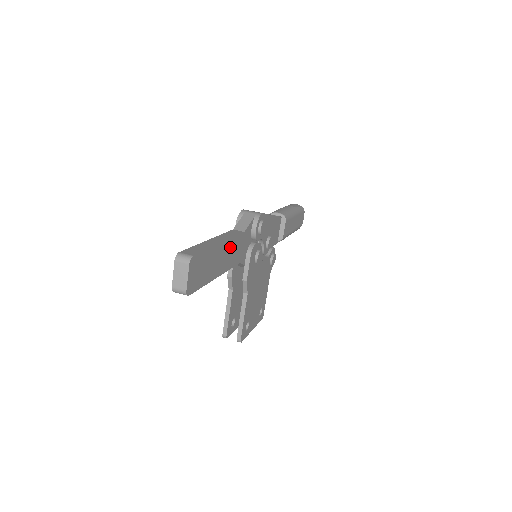
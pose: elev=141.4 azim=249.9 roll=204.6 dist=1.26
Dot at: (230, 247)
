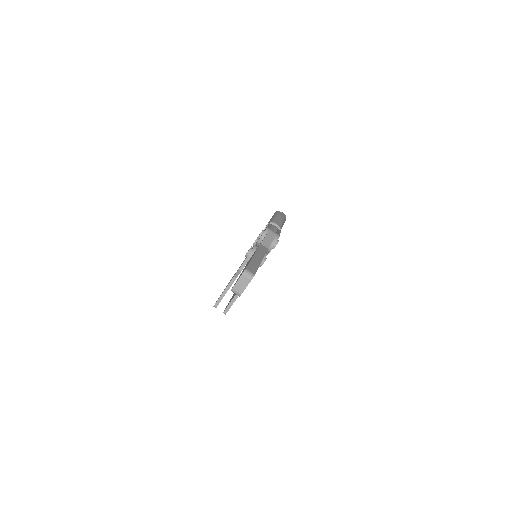
Dot at: occluded
